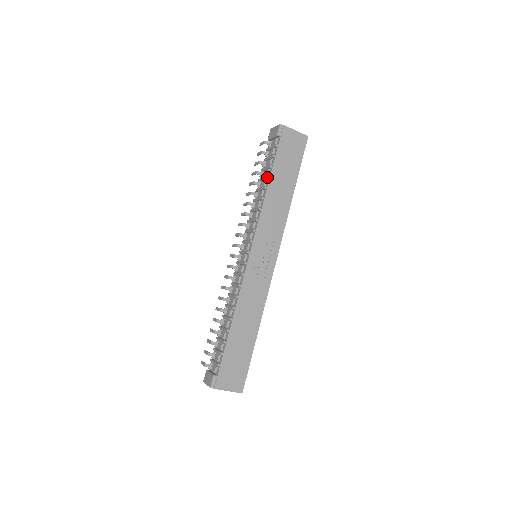
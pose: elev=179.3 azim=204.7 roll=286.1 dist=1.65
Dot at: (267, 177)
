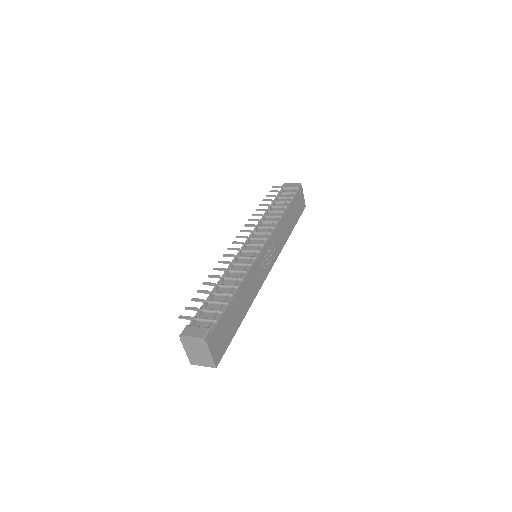
Dot at: (286, 206)
